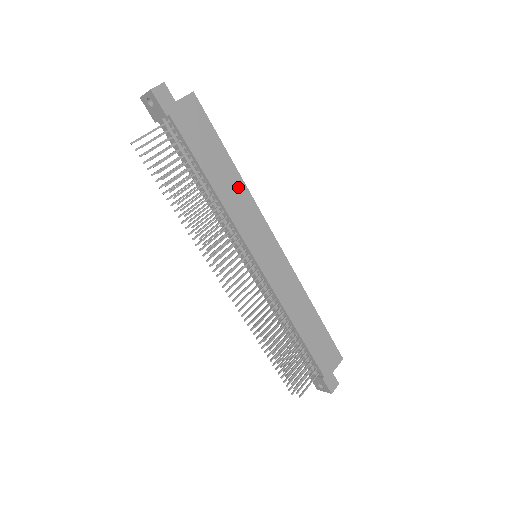
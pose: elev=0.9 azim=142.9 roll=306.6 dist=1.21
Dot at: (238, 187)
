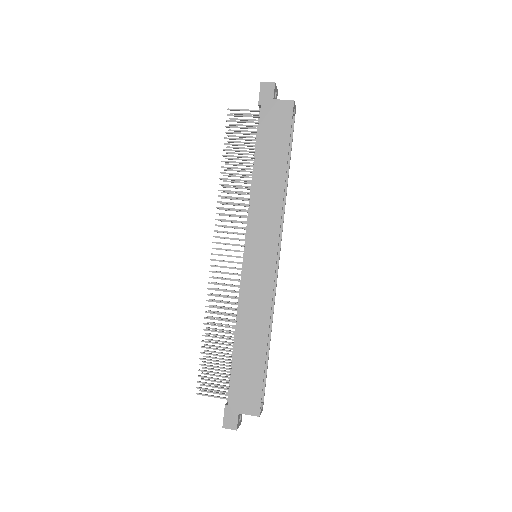
Dot at: (276, 190)
